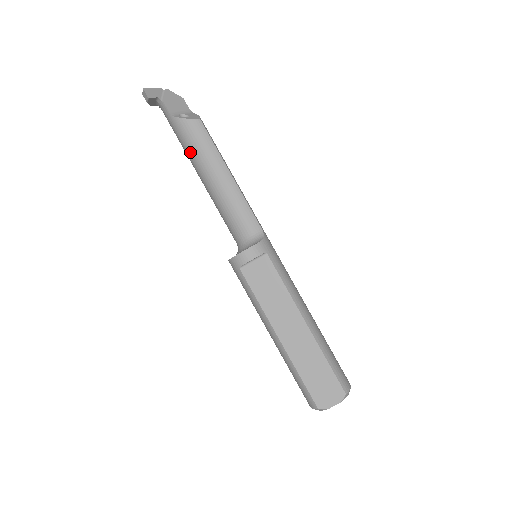
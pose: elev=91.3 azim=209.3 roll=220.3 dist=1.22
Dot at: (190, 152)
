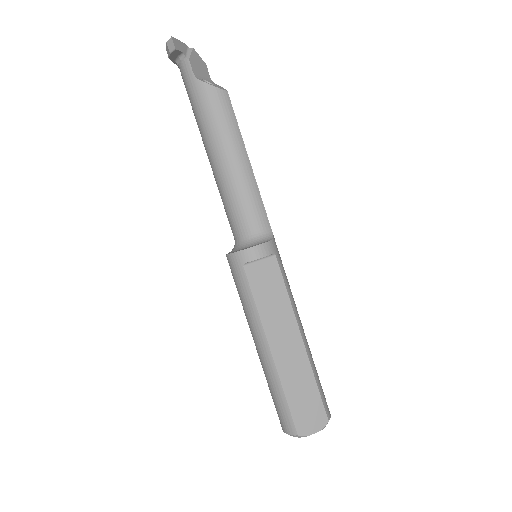
Dot at: (208, 124)
